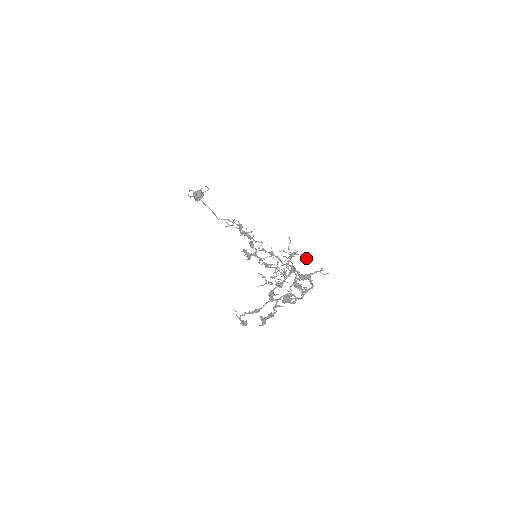
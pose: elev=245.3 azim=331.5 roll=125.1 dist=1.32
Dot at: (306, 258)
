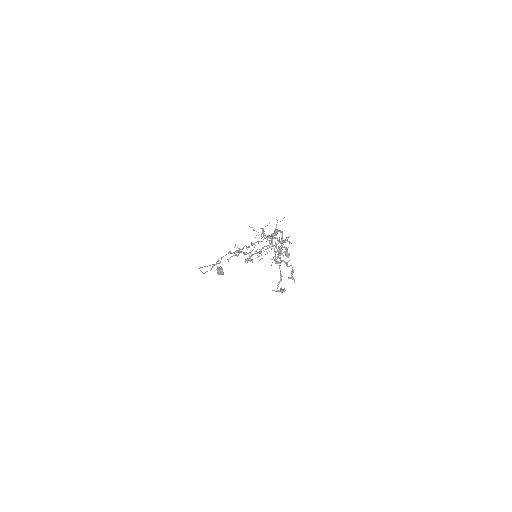
Dot at: occluded
